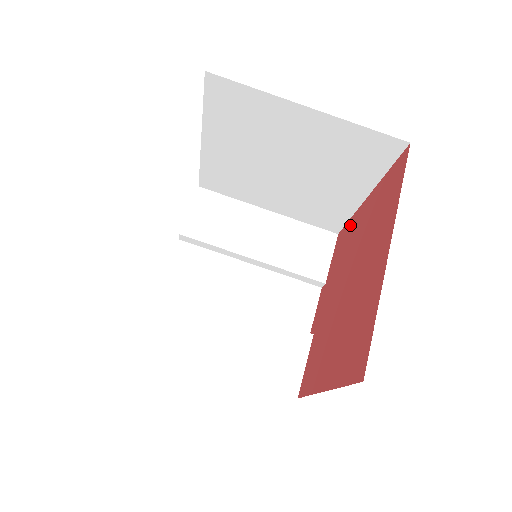
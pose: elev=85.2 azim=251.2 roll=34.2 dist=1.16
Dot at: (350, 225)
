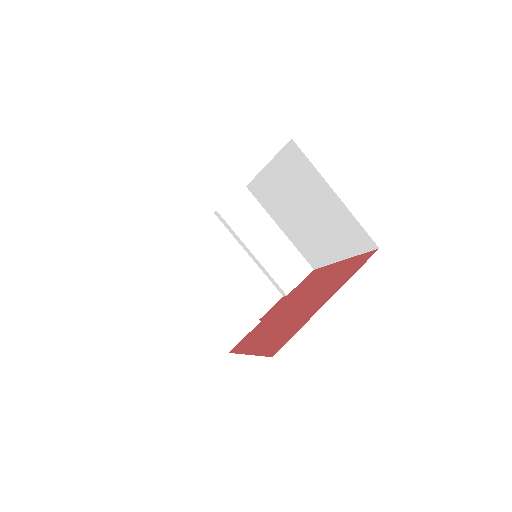
Dot at: (323, 270)
